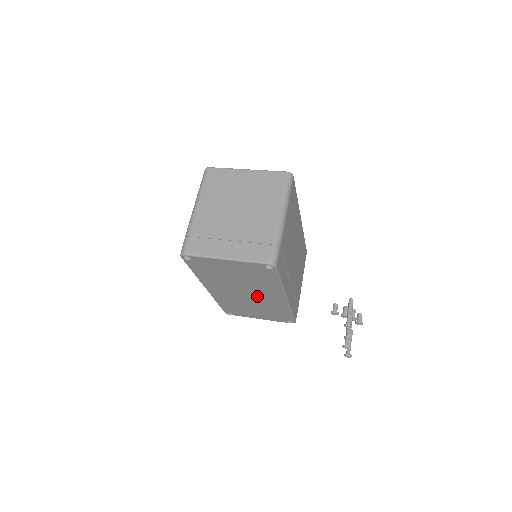
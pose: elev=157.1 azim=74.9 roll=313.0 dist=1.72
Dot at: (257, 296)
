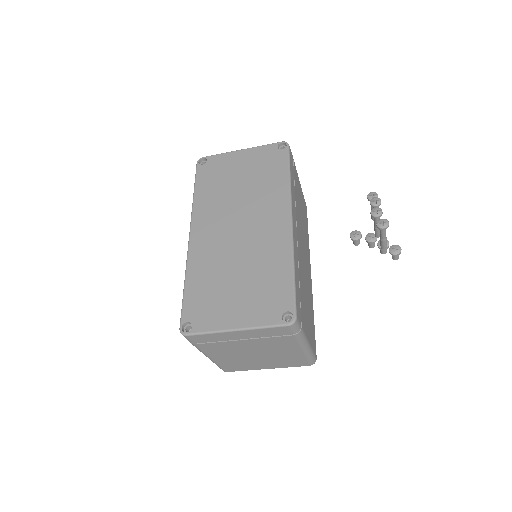
Dot at: (253, 227)
